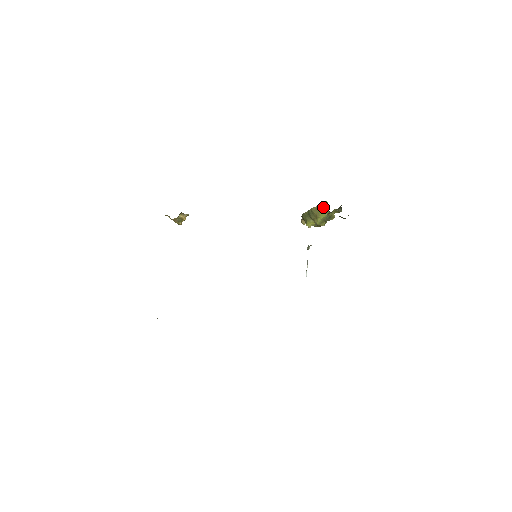
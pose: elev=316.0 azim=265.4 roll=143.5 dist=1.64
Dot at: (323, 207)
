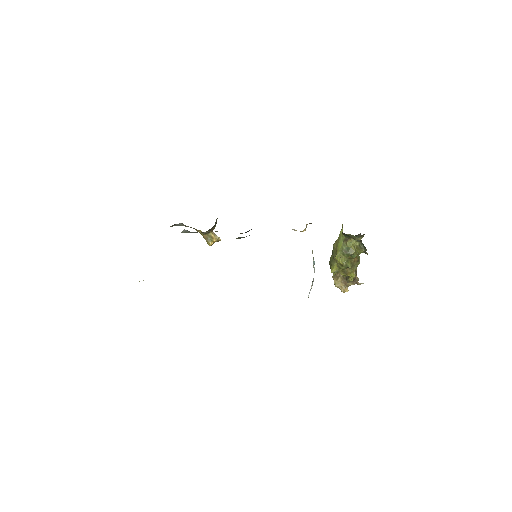
Dot at: (340, 234)
